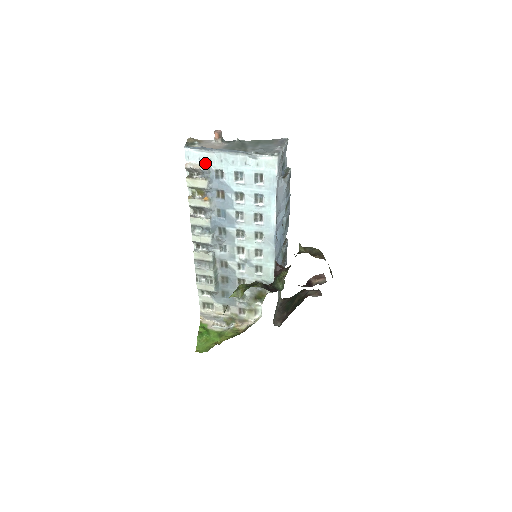
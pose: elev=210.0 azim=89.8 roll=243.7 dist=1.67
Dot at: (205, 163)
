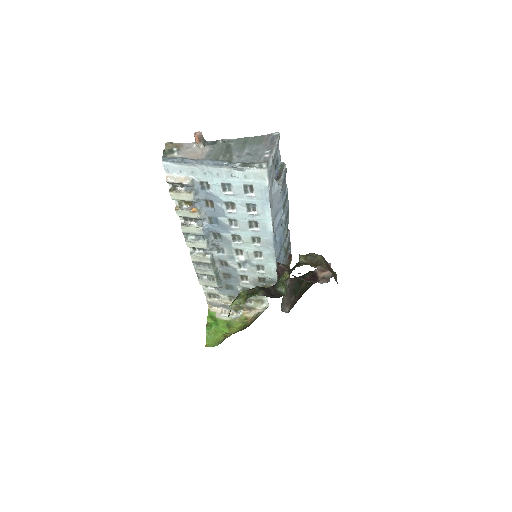
Dot at: (187, 175)
